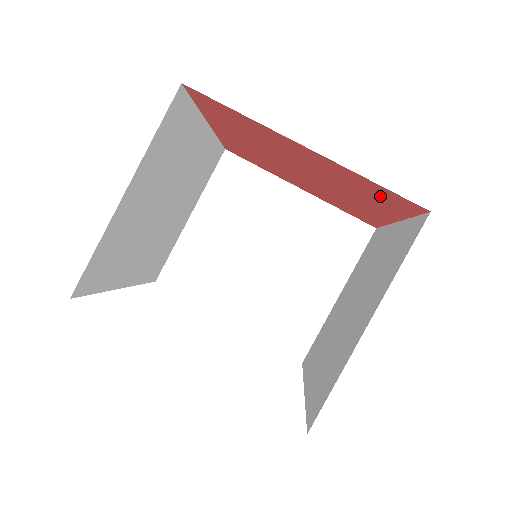
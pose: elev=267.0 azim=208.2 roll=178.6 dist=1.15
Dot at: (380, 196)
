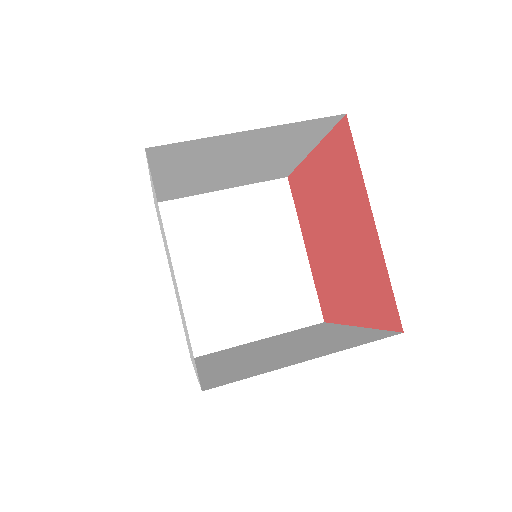
Dot at: (377, 297)
